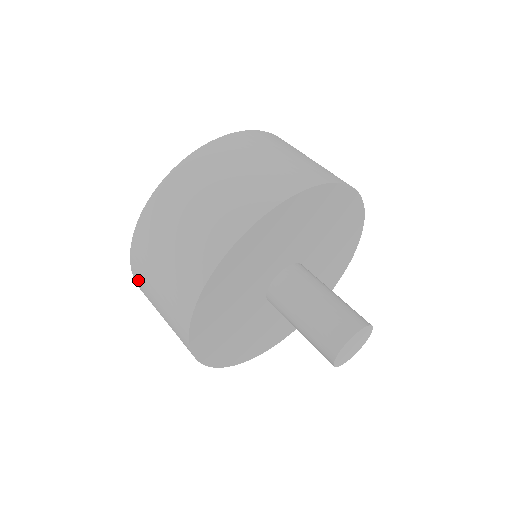
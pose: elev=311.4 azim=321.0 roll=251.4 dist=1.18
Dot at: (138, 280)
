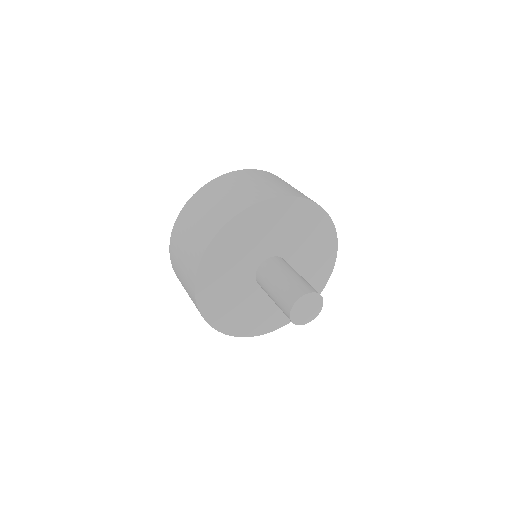
Dot at: (174, 269)
